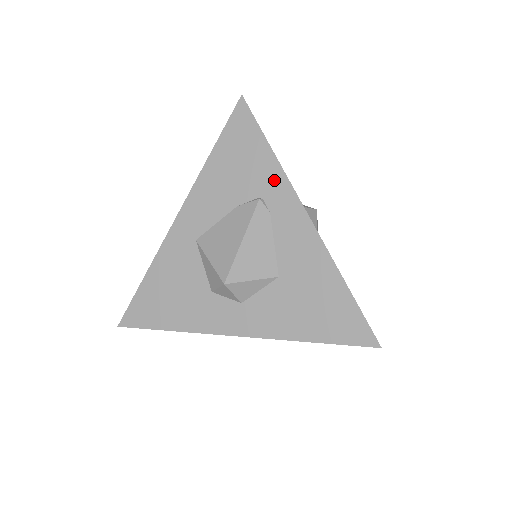
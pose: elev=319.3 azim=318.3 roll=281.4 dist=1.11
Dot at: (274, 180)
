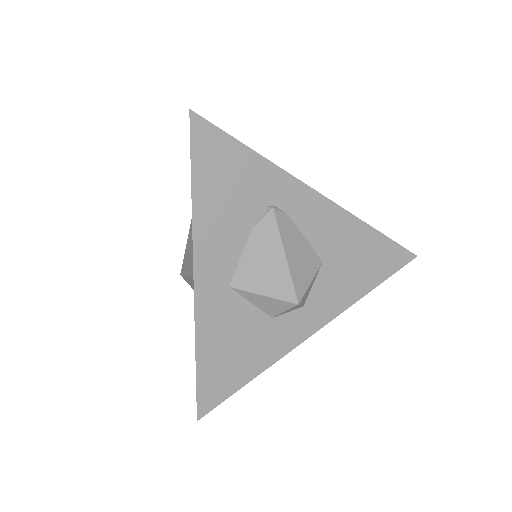
Dot at: (274, 181)
